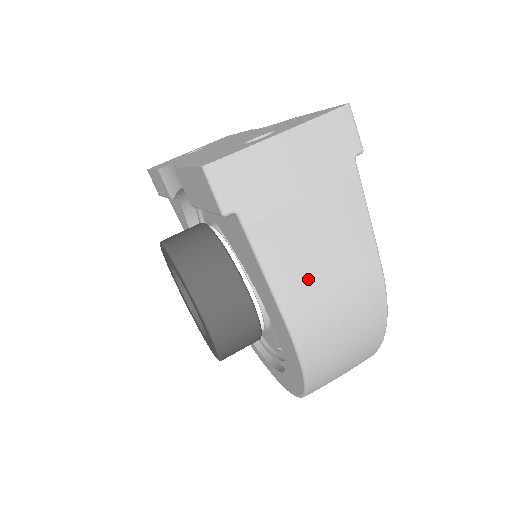
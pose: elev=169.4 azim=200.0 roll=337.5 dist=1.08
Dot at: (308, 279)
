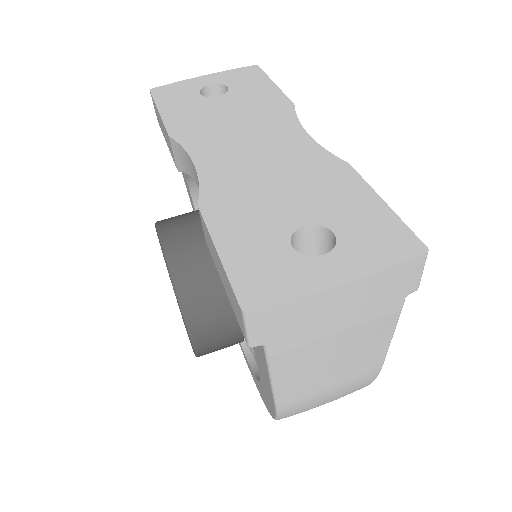
Dot at: (311, 383)
